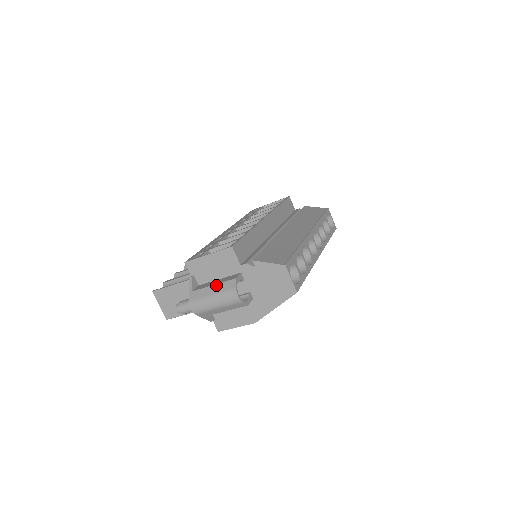
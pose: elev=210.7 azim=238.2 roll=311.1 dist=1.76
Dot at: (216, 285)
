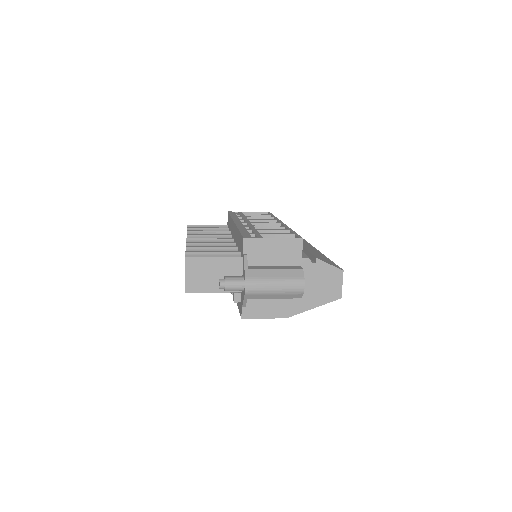
Dot at: (280, 270)
